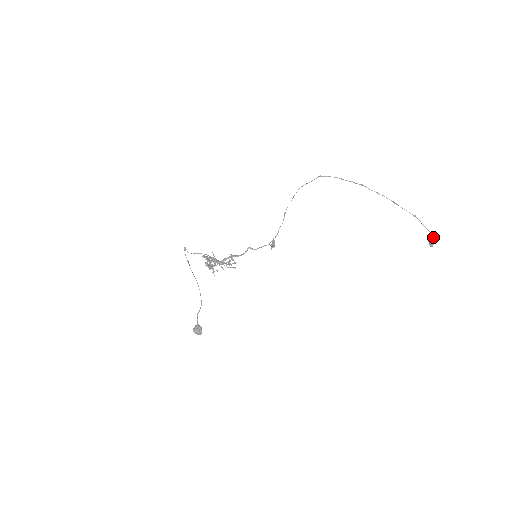
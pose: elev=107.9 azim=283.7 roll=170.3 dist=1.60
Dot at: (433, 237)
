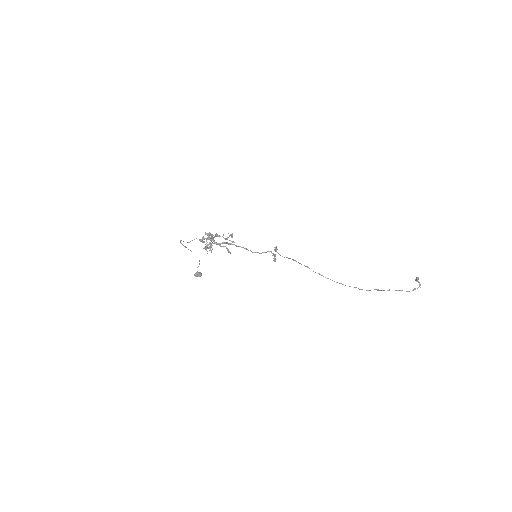
Dot at: (420, 285)
